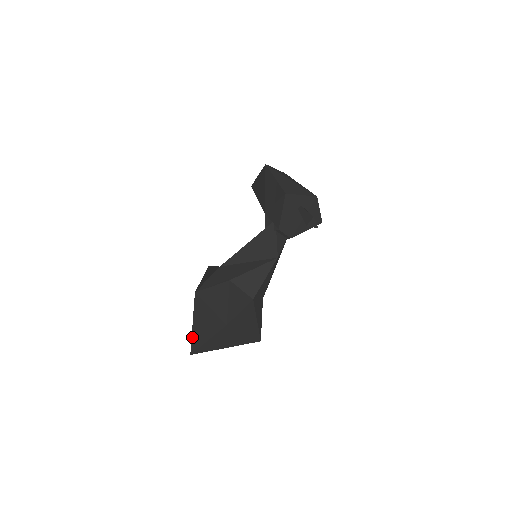
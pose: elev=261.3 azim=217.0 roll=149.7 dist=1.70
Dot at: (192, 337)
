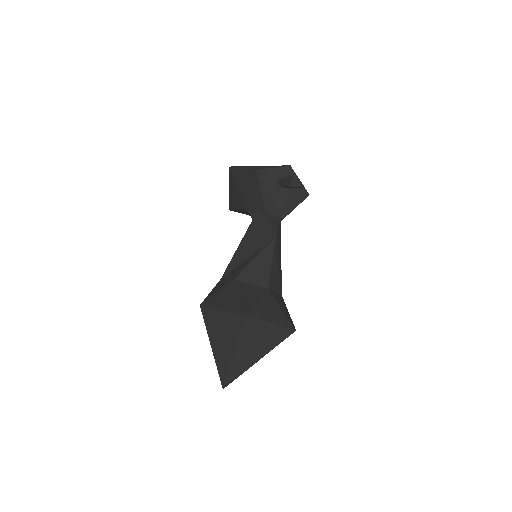
Dot at: (216, 364)
